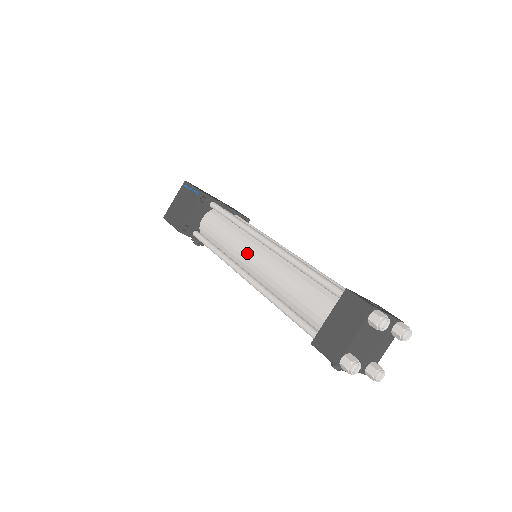
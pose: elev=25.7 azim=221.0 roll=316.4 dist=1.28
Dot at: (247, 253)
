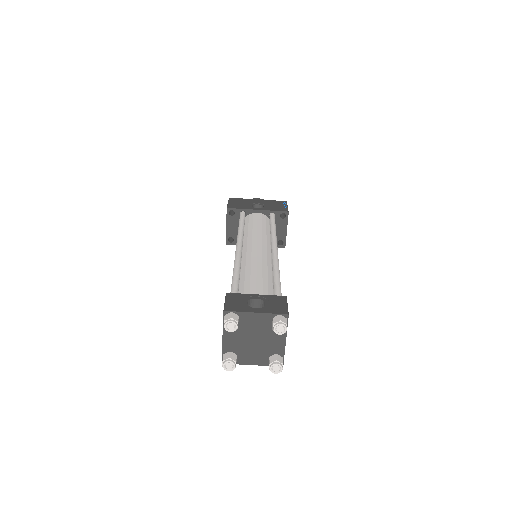
Dot at: occluded
